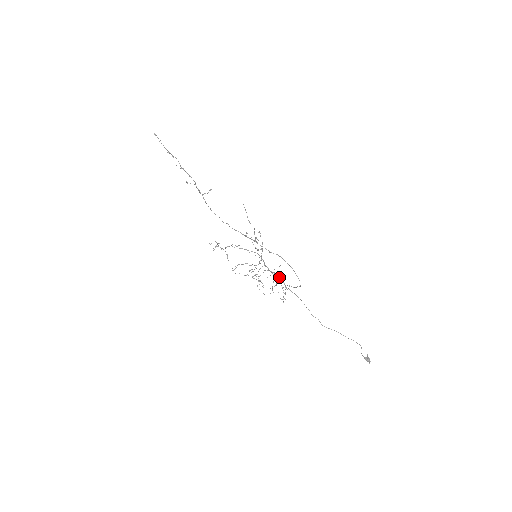
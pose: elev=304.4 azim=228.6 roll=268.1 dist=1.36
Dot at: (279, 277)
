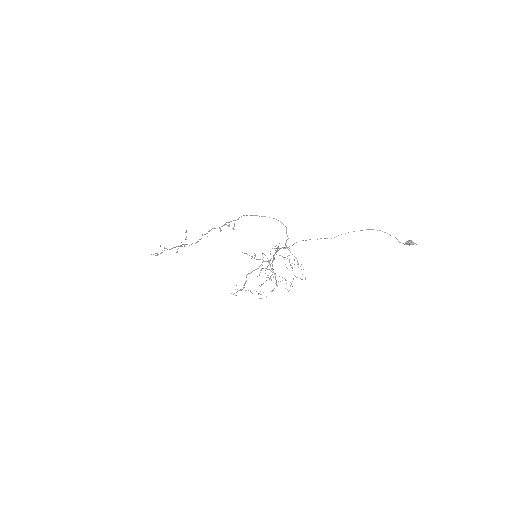
Dot at: (279, 249)
